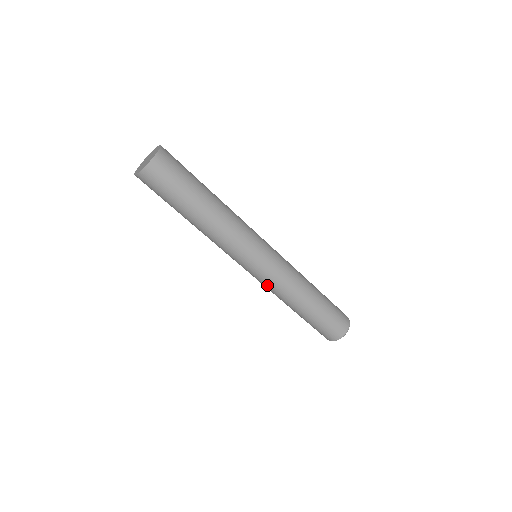
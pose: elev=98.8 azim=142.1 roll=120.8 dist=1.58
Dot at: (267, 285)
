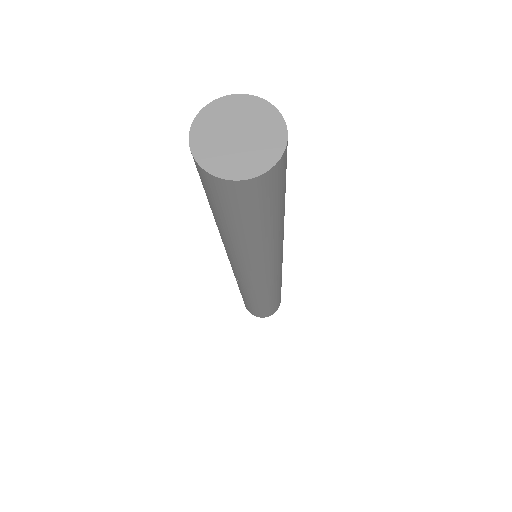
Dot at: (241, 284)
